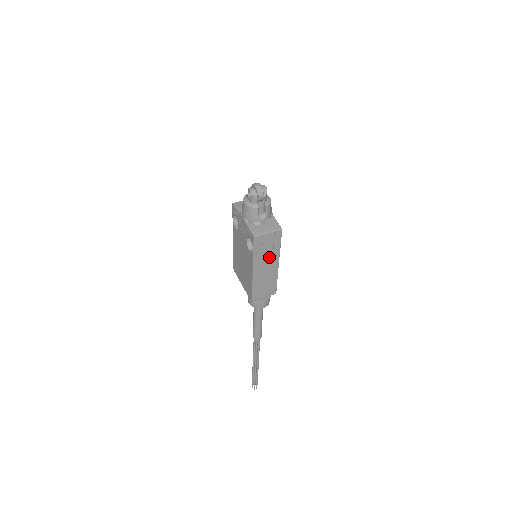
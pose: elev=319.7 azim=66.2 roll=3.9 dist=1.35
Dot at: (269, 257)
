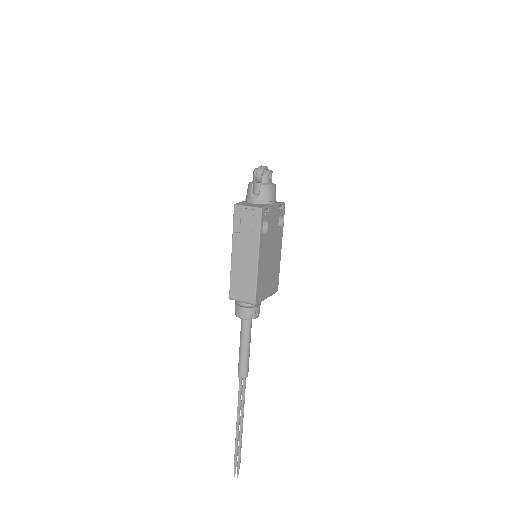
Dot at: (248, 242)
